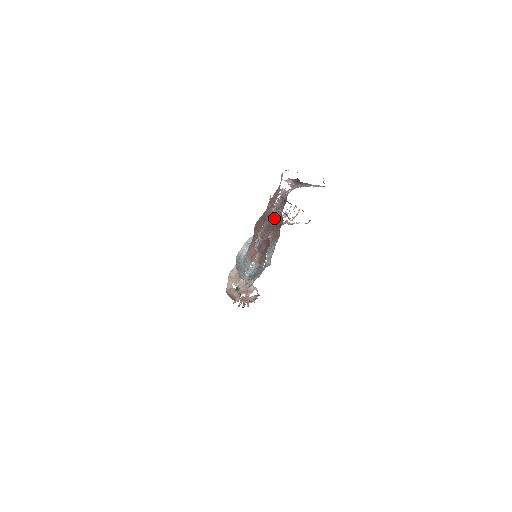
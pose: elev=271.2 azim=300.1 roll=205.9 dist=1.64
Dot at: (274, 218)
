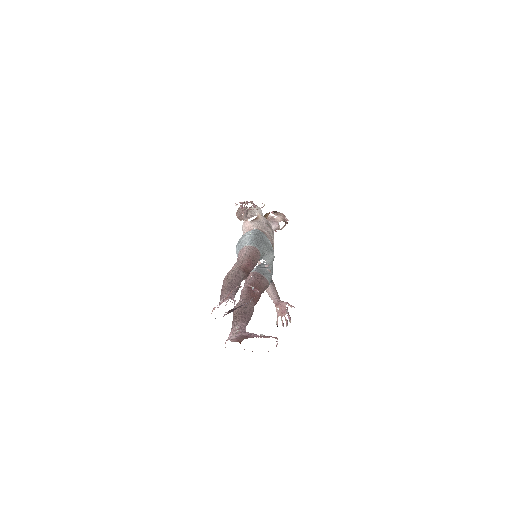
Dot at: (245, 328)
